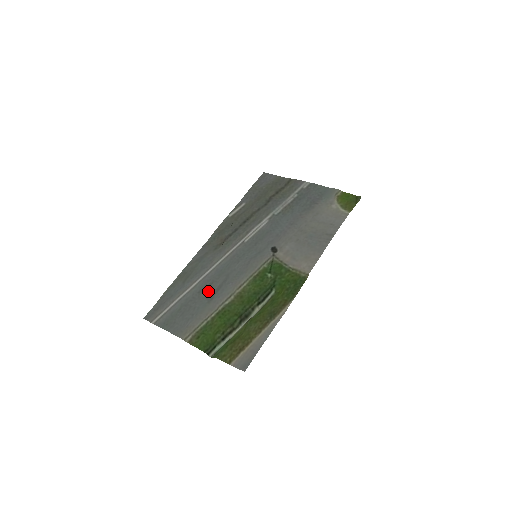
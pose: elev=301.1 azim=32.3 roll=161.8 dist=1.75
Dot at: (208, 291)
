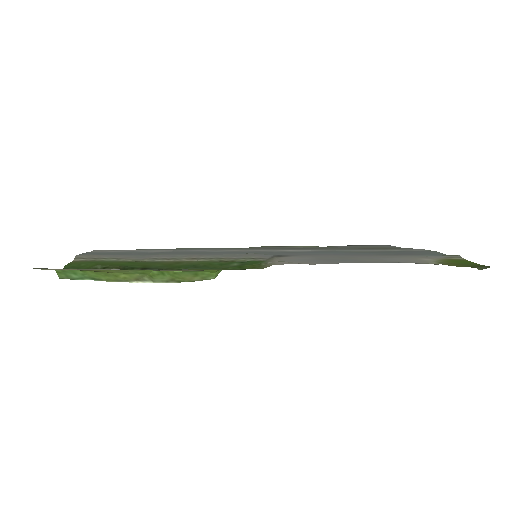
Dot at: occluded
